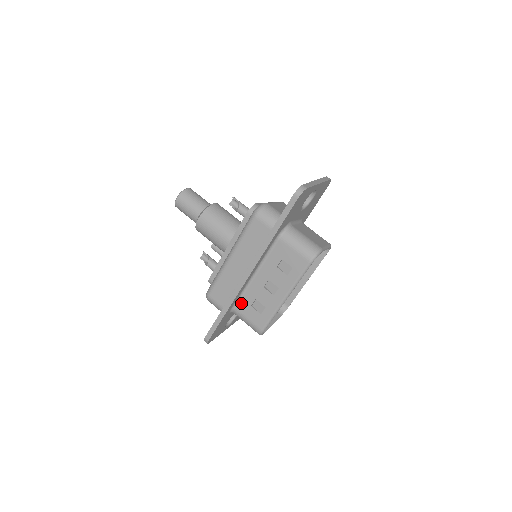
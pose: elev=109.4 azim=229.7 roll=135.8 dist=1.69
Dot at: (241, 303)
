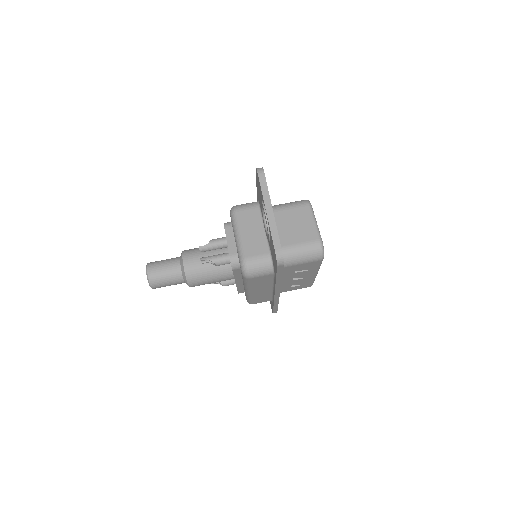
Dot at: (281, 290)
